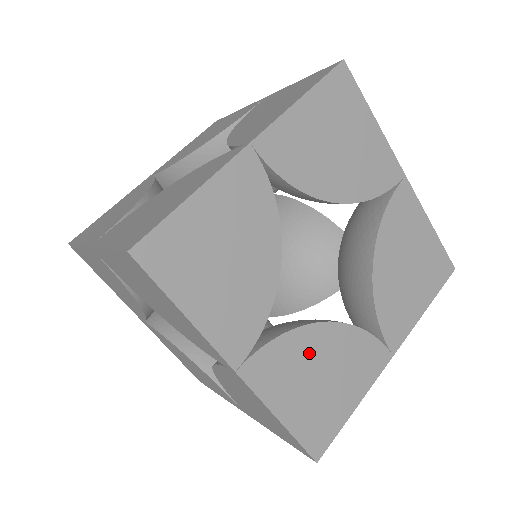
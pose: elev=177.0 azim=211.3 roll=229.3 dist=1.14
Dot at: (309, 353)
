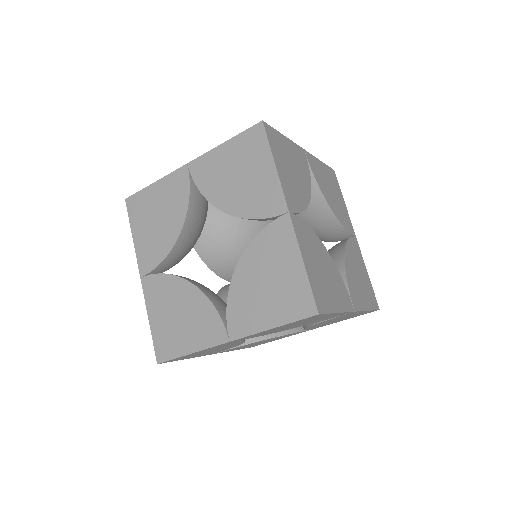
Dot at: (318, 251)
